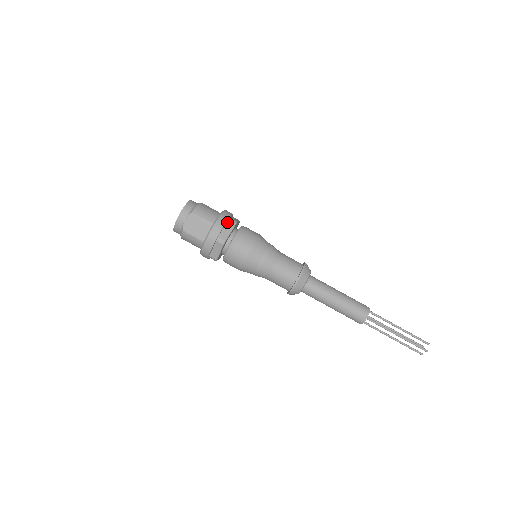
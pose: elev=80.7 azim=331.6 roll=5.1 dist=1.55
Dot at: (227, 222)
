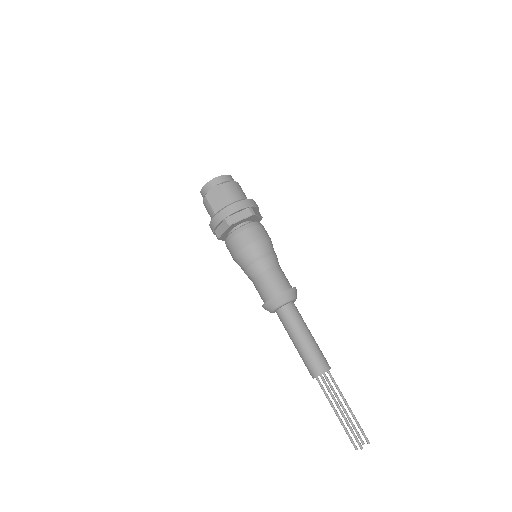
Dot at: (245, 209)
